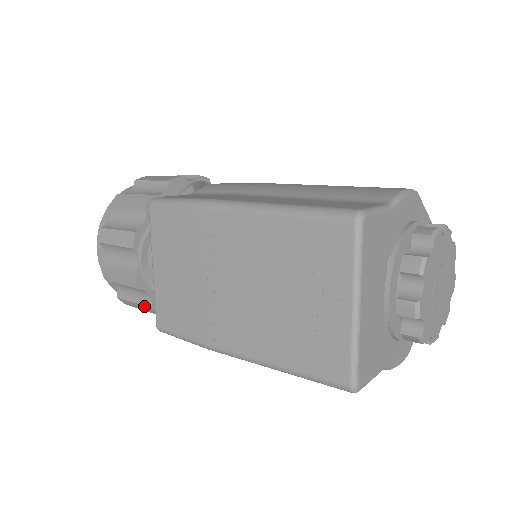
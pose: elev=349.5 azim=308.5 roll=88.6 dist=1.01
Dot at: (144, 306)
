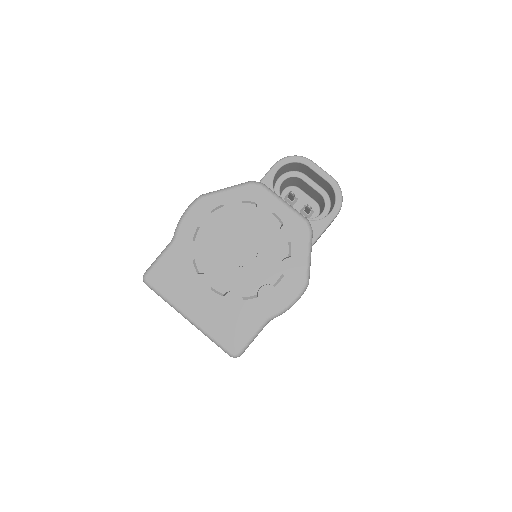
Dot at: occluded
